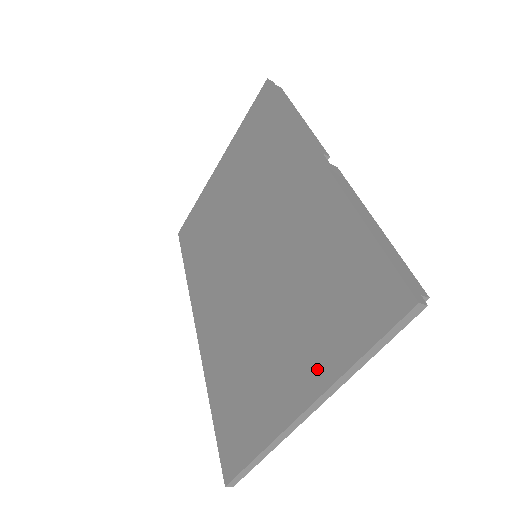
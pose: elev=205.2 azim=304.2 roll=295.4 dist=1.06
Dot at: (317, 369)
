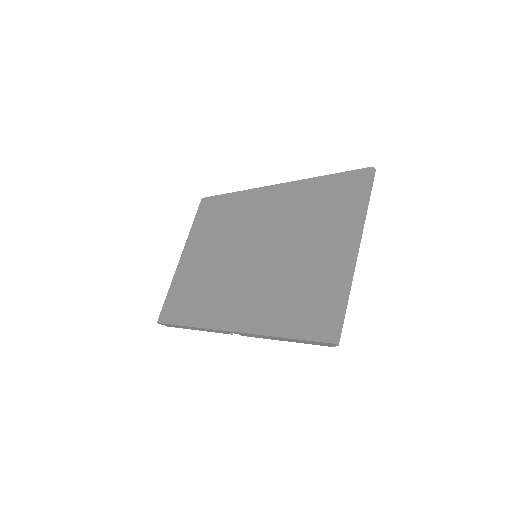
Dot at: (347, 230)
